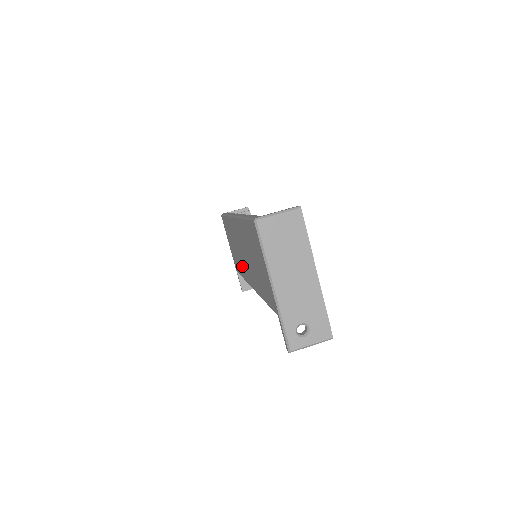
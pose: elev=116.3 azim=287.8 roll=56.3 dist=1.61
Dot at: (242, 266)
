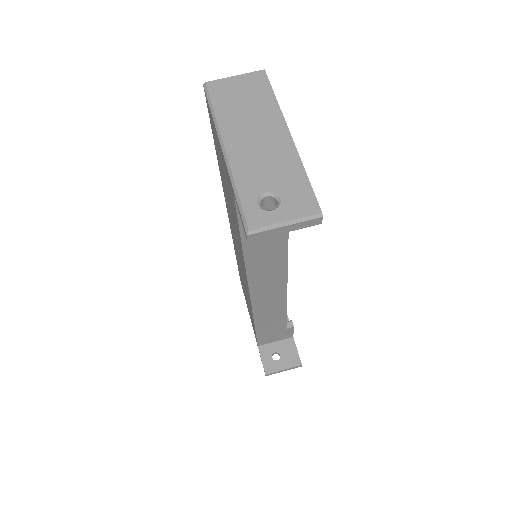
Dot at: (247, 293)
